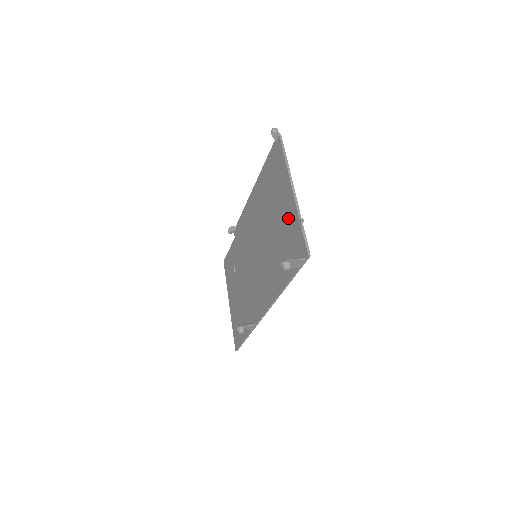
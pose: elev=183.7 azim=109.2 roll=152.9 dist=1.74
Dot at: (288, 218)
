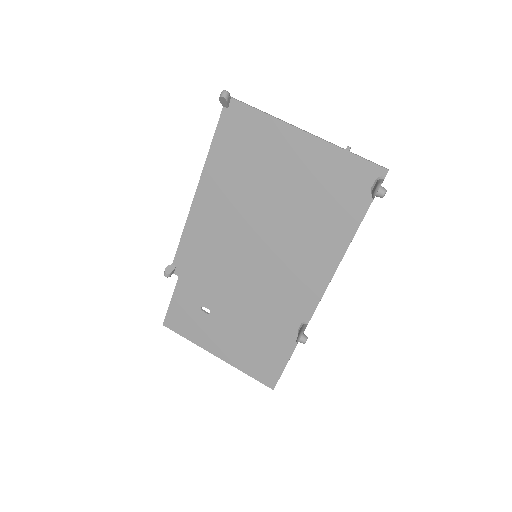
Dot at: (316, 165)
